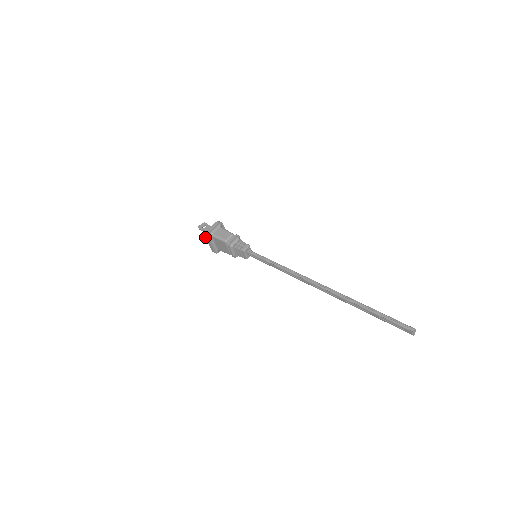
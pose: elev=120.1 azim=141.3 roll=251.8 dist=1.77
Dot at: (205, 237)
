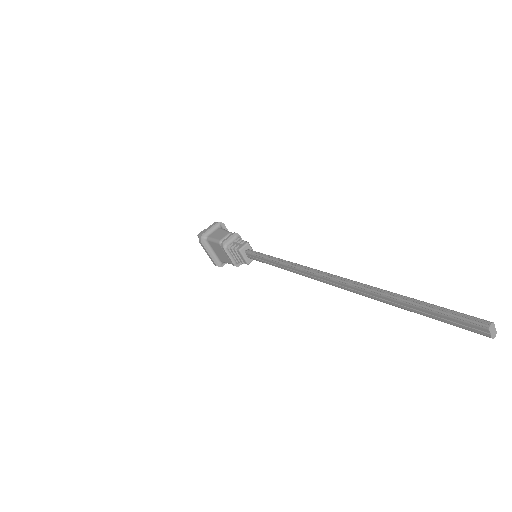
Dot at: (199, 242)
